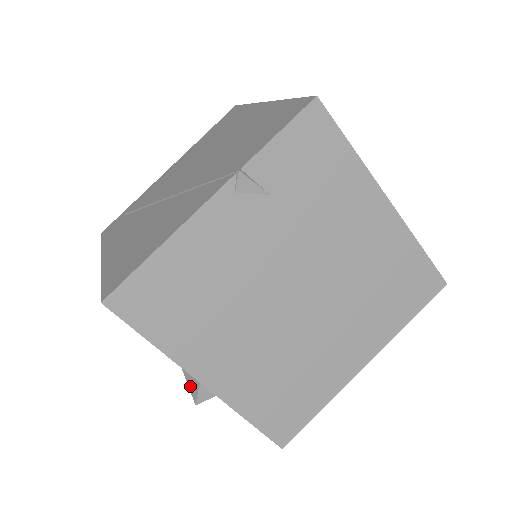
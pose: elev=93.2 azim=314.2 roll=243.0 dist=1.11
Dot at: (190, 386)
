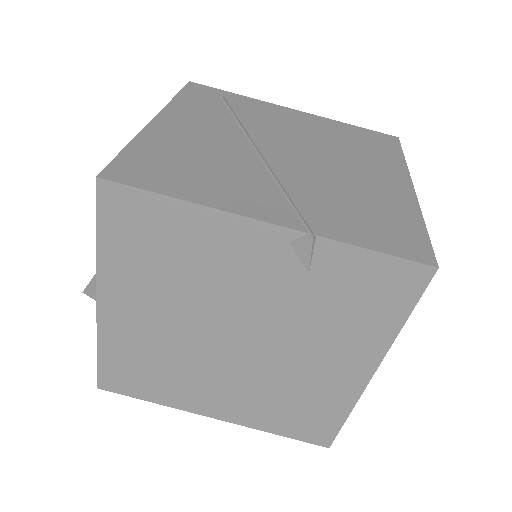
Dot at: occluded
